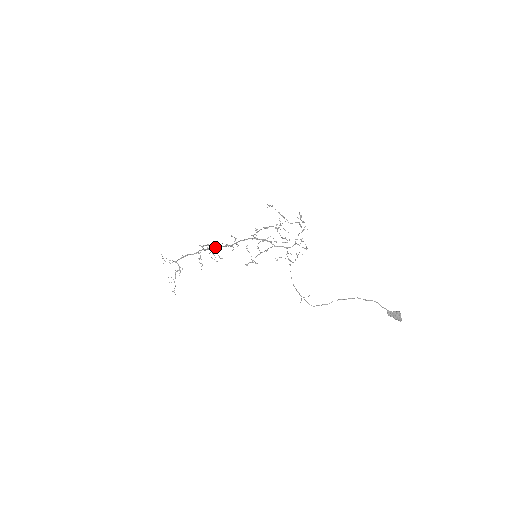
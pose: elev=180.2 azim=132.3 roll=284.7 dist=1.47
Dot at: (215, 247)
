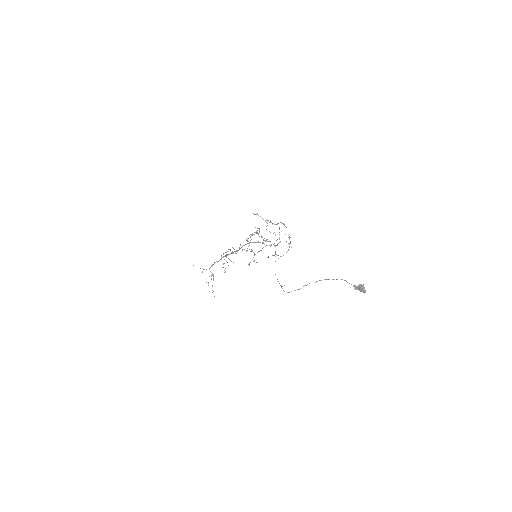
Dot at: occluded
